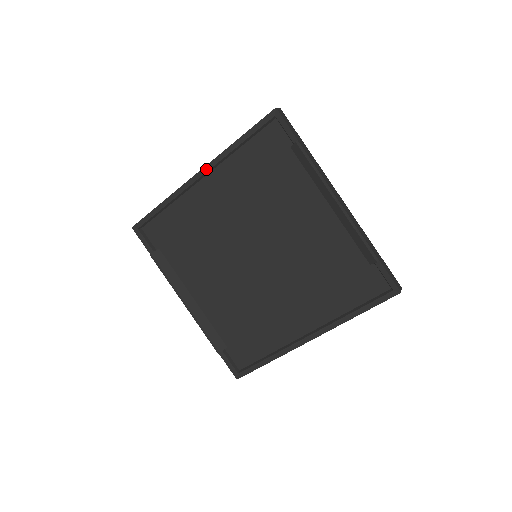
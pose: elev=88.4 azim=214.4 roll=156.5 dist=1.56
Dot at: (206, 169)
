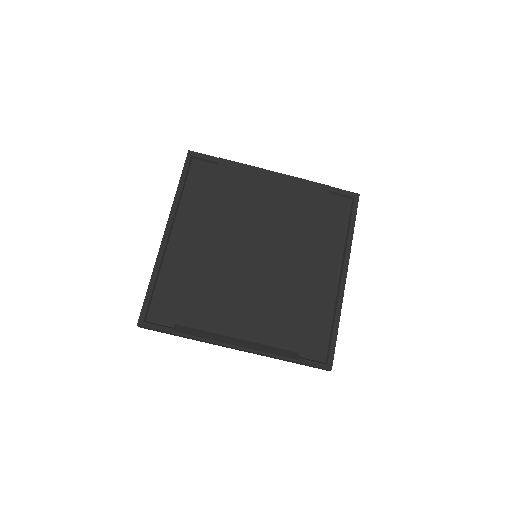
Dot at: (169, 224)
